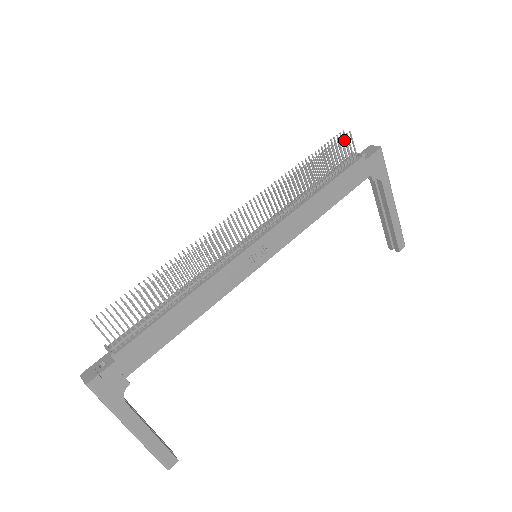
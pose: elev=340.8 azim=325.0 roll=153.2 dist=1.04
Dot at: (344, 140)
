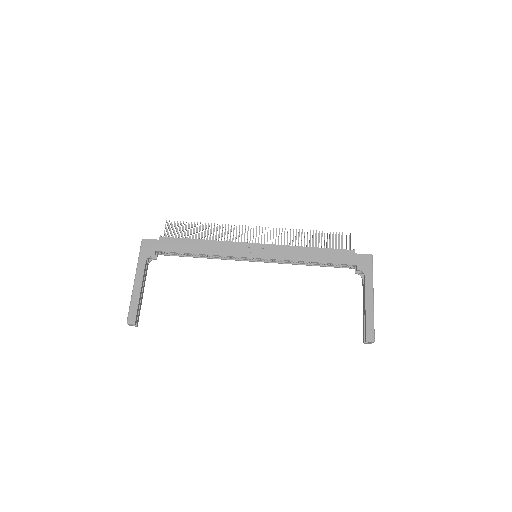
Dot at: occluded
